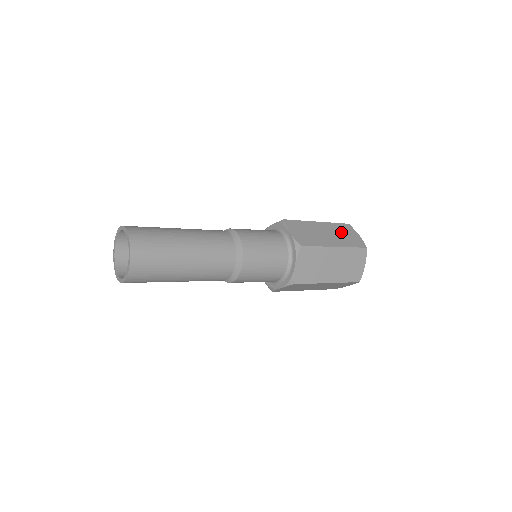
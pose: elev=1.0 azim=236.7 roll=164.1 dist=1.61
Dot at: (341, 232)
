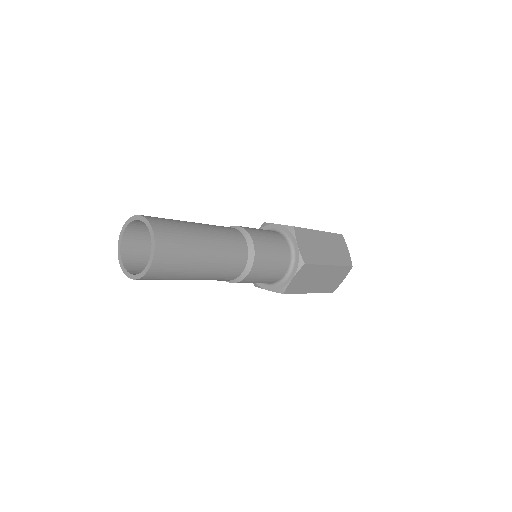
Dot at: occluded
